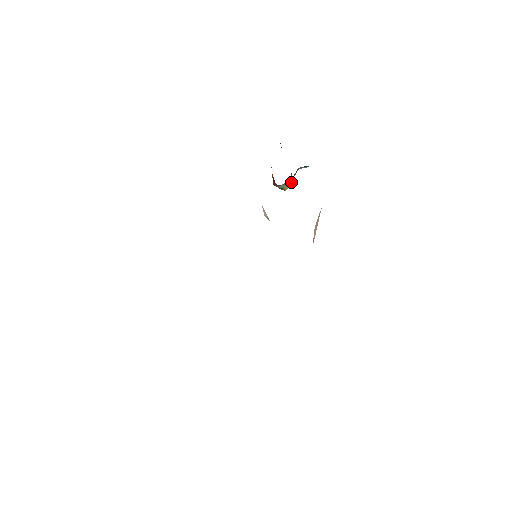
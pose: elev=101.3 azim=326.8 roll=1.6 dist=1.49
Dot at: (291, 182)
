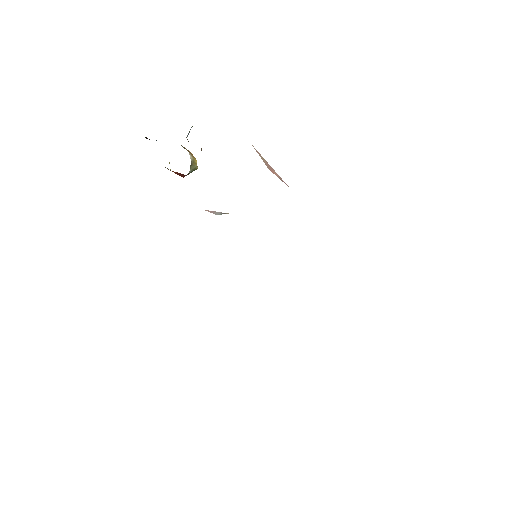
Dot at: (193, 156)
